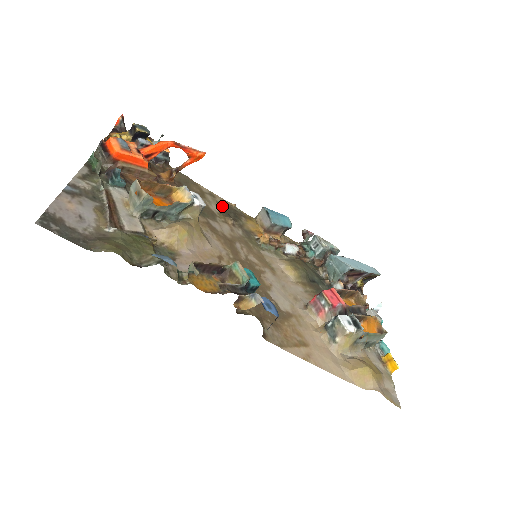
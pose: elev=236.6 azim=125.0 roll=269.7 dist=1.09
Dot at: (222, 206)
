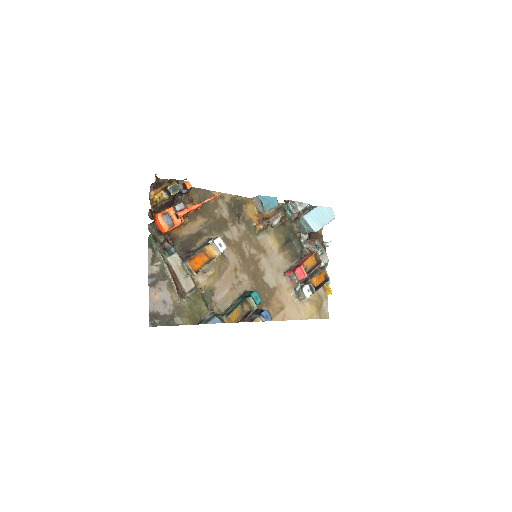
Dot at: (230, 205)
